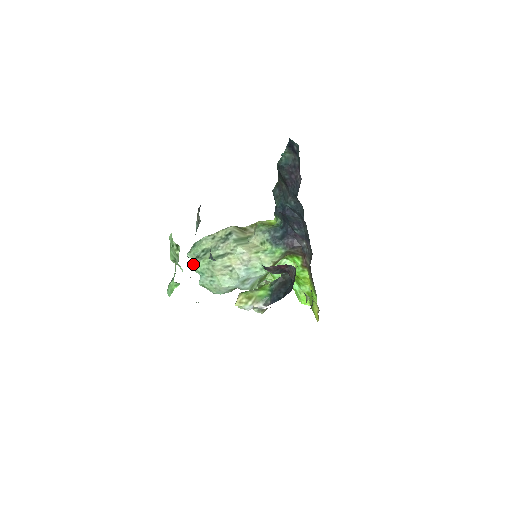
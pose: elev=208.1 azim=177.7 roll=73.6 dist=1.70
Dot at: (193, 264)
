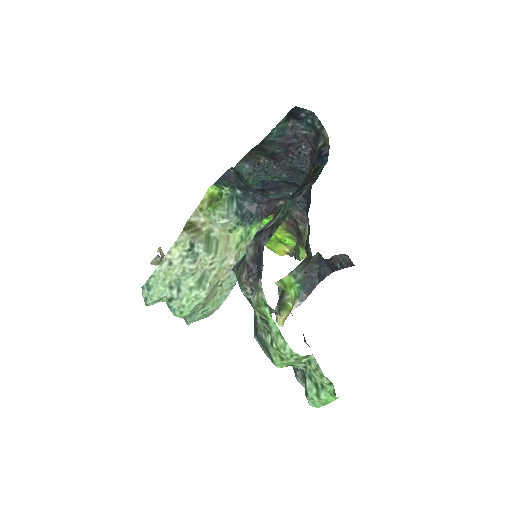
Dot at: (174, 312)
